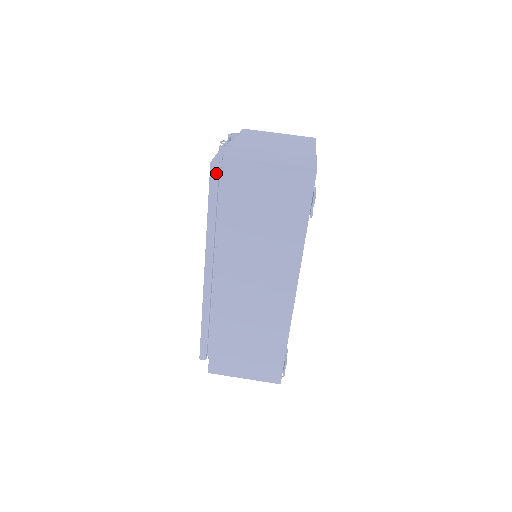
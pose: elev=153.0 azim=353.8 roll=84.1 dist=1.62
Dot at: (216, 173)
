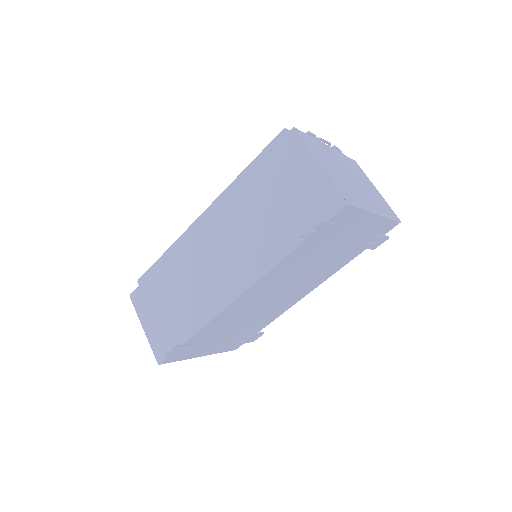
Dot at: occluded
